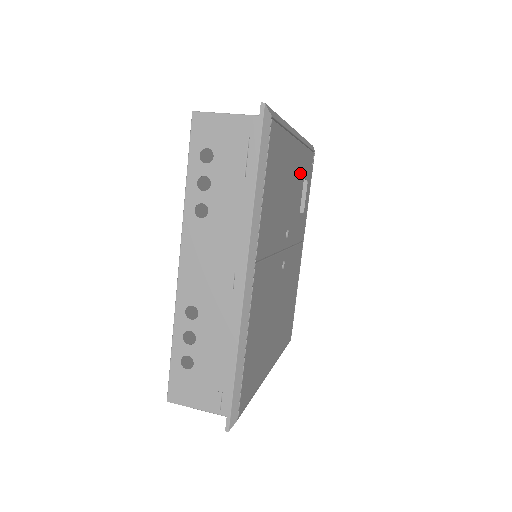
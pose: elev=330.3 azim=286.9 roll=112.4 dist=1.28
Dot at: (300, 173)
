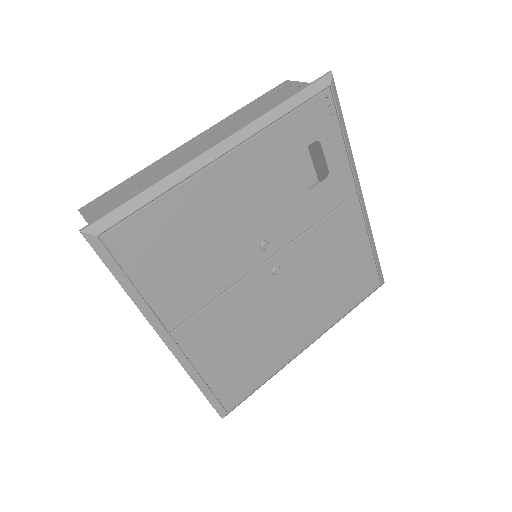
Dot at: (269, 166)
